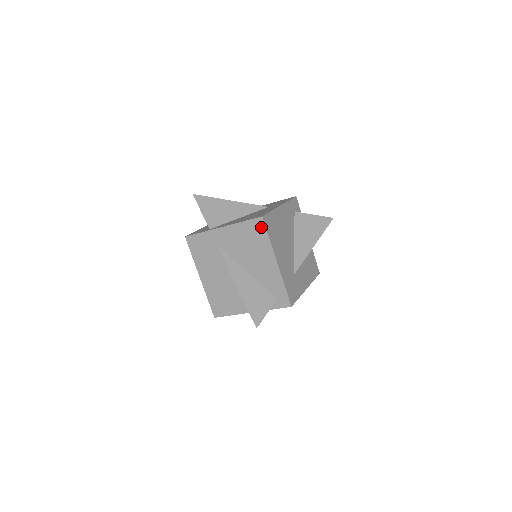
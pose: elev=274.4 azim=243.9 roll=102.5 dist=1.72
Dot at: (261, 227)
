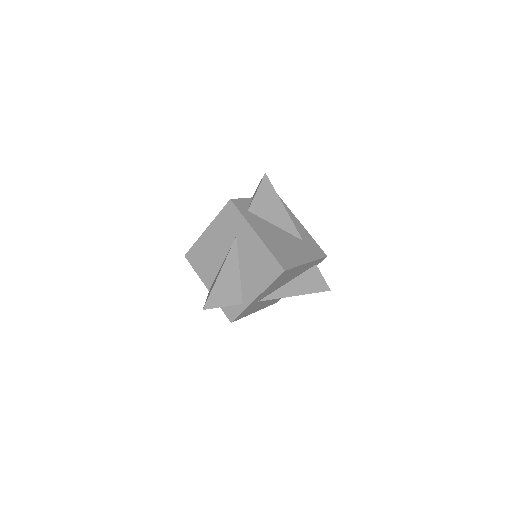
Dot at: (287, 272)
